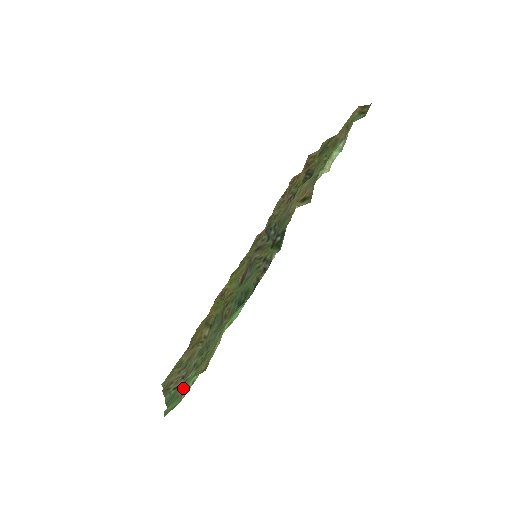
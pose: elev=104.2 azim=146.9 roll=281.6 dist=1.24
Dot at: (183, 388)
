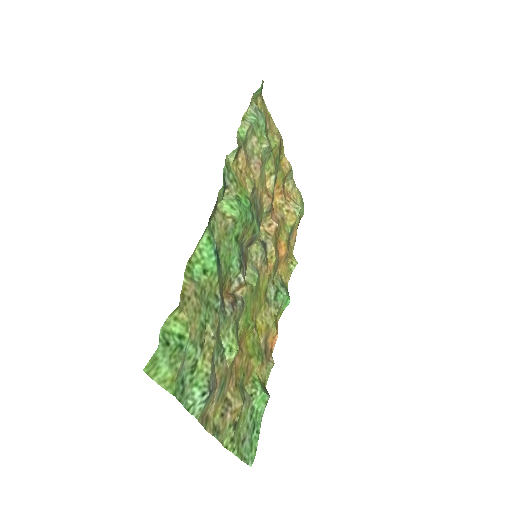
Dot at: (183, 362)
